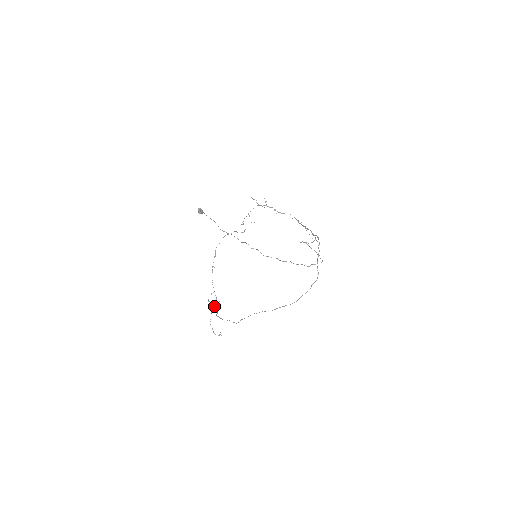
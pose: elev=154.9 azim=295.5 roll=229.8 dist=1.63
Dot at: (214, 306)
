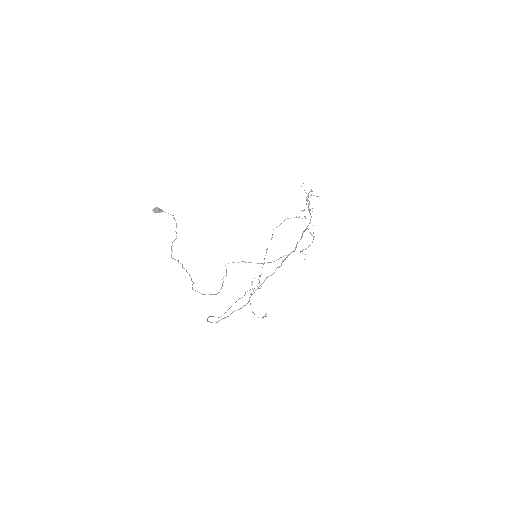
Dot at: (250, 289)
